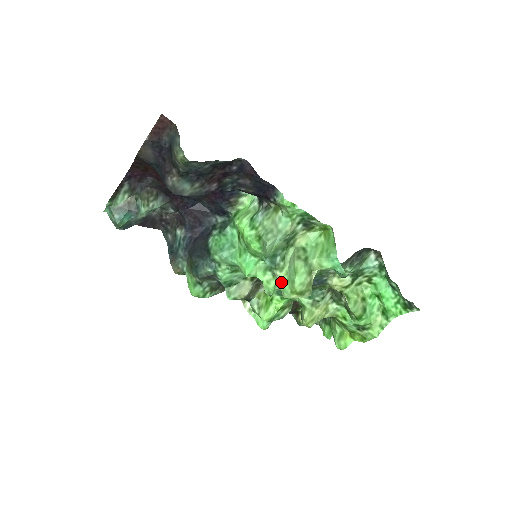
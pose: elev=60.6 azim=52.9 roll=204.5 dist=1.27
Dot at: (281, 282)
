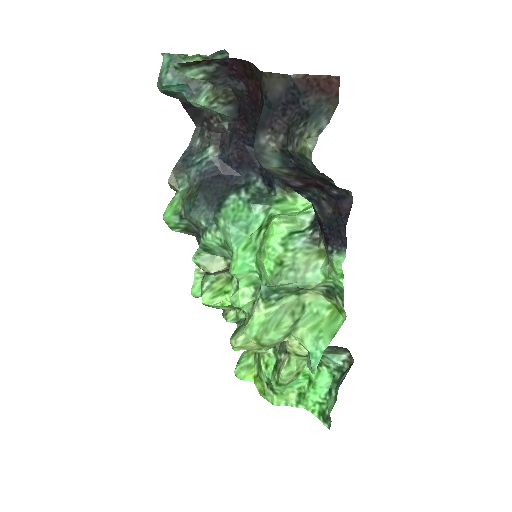
Dot at: (255, 316)
